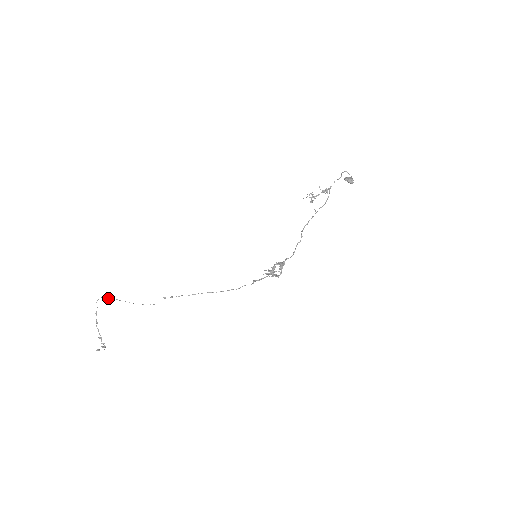
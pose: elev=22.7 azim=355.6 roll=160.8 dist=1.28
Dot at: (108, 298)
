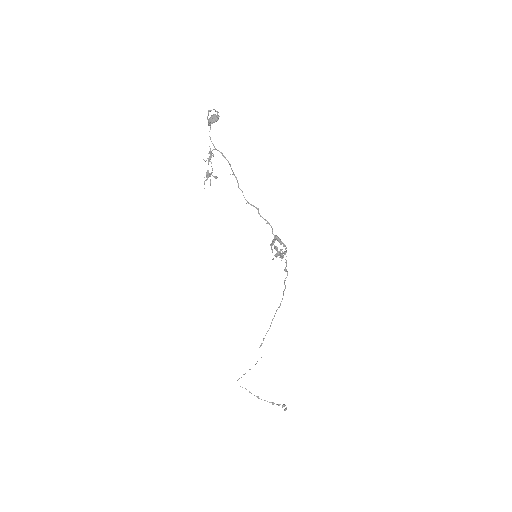
Dot at: (239, 378)
